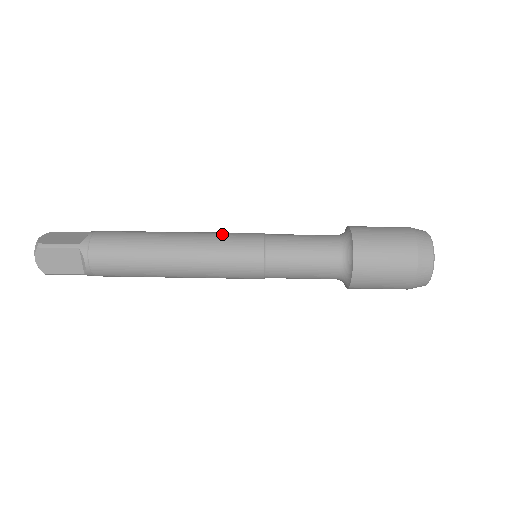
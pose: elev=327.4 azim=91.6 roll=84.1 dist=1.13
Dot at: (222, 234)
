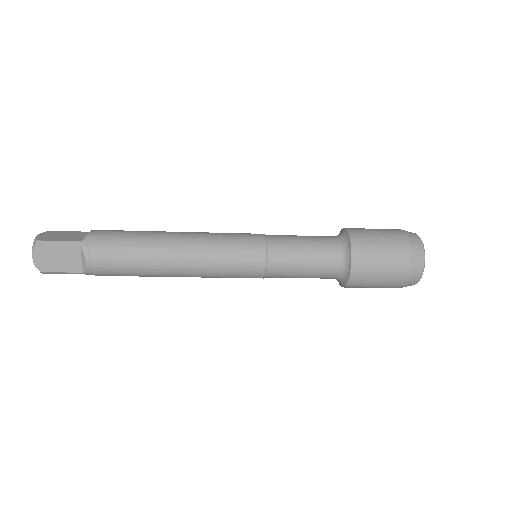
Dot at: (224, 234)
